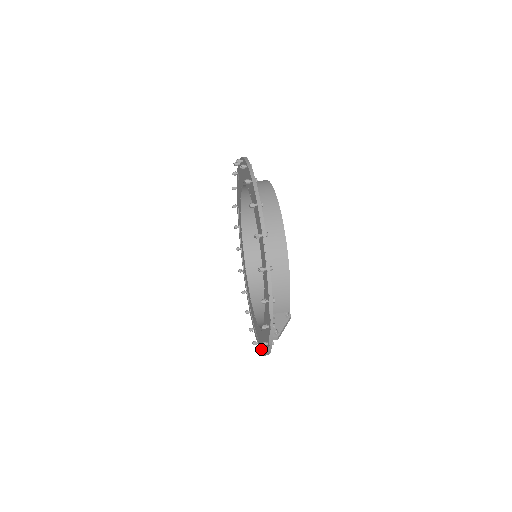
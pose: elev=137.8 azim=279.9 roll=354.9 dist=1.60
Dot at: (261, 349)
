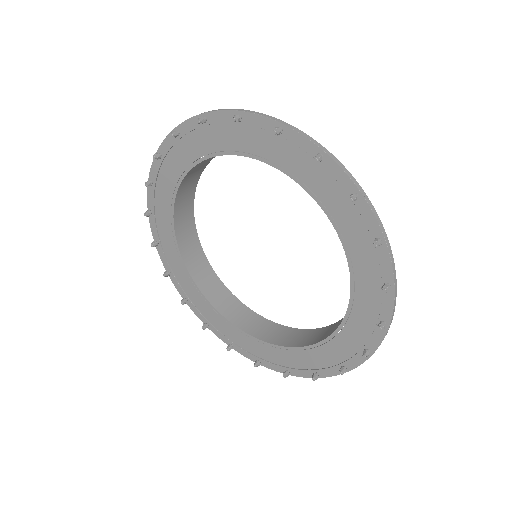
Dot at: (232, 345)
